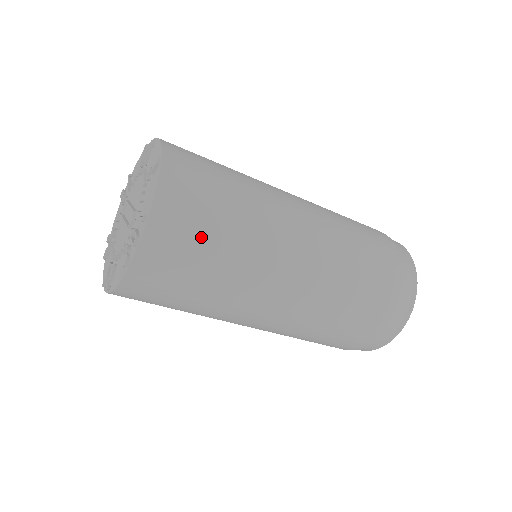
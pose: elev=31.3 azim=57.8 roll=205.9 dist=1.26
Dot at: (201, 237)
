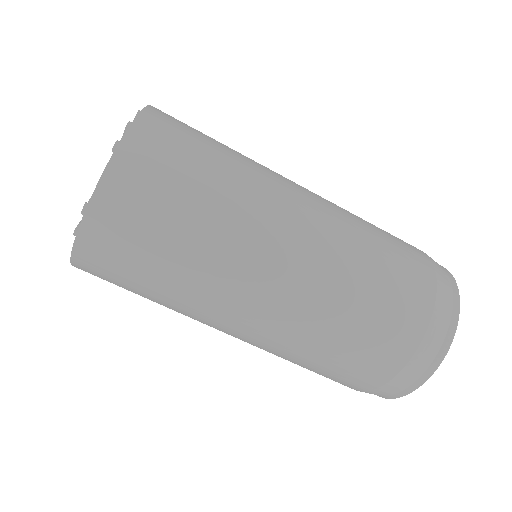
Dot at: (197, 139)
